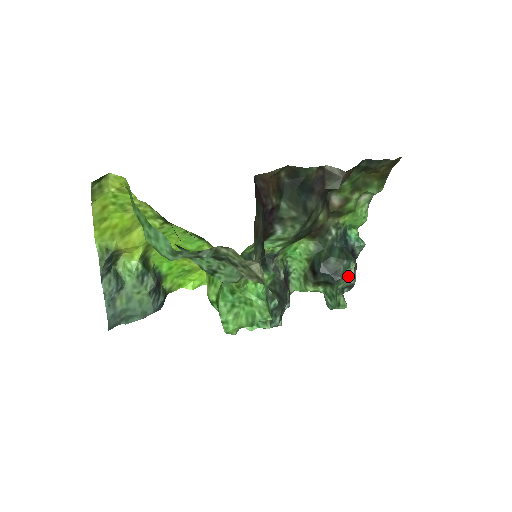
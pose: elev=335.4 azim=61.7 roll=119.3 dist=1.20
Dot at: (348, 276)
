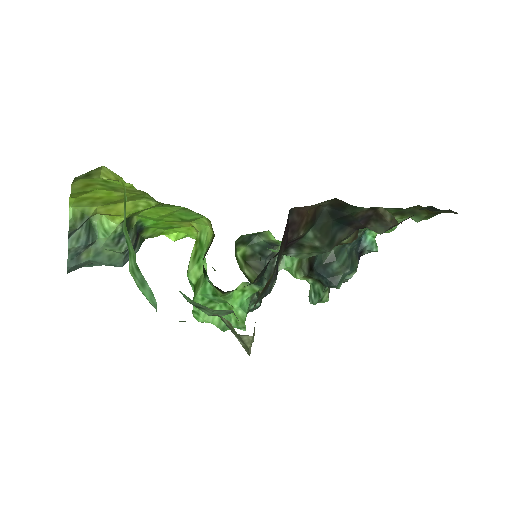
Dot at: (344, 279)
